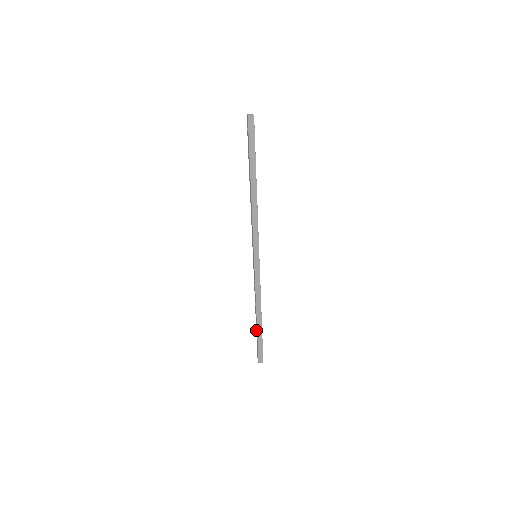
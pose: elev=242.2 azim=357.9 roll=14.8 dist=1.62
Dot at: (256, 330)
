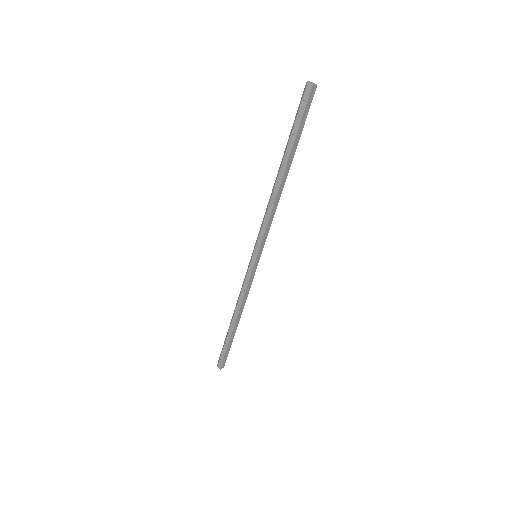
Dot at: (228, 336)
